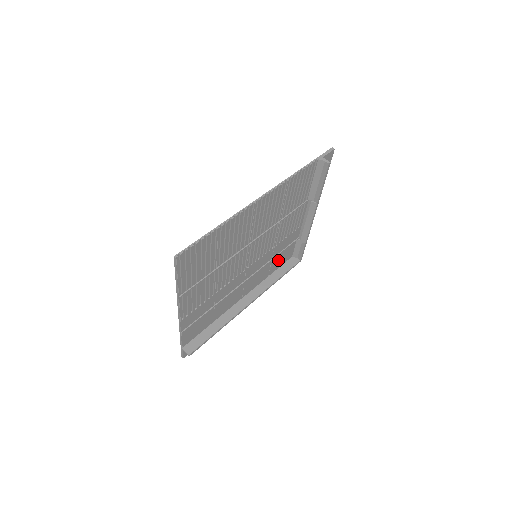
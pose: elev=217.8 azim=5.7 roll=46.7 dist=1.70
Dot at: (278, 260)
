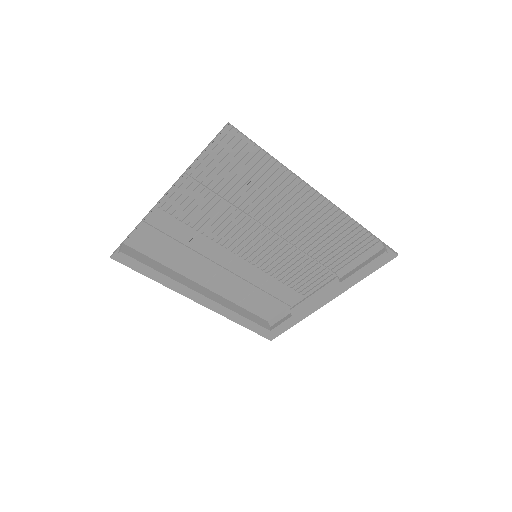
Dot at: (259, 301)
